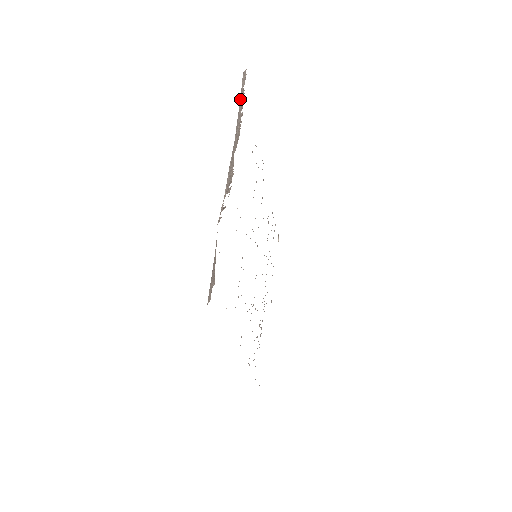
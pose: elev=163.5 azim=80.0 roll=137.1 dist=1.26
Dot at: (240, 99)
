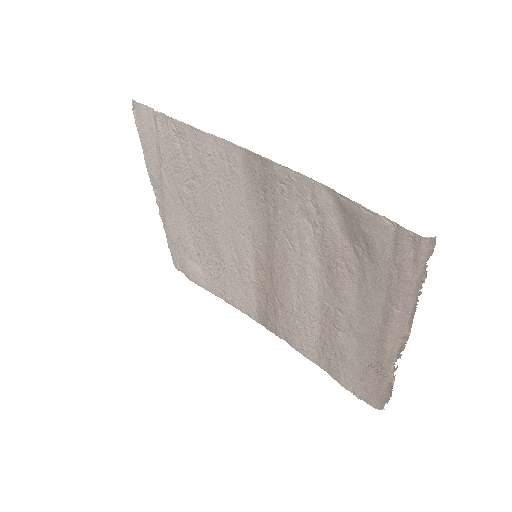
Dot at: (419, 275)
